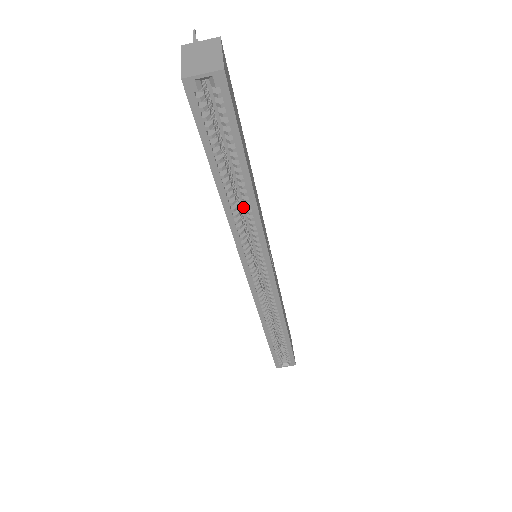
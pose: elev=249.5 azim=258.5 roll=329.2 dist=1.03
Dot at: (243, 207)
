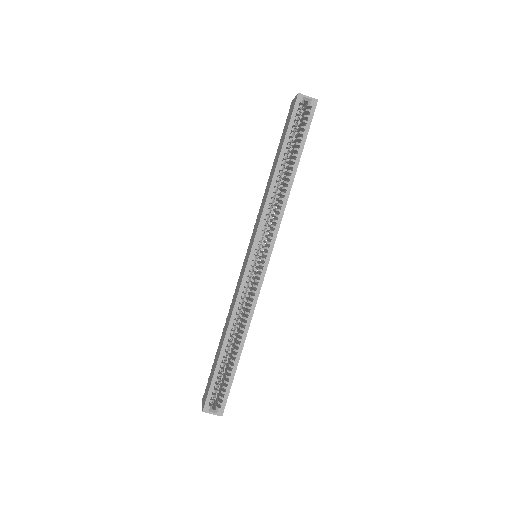
Dot at: occluded
